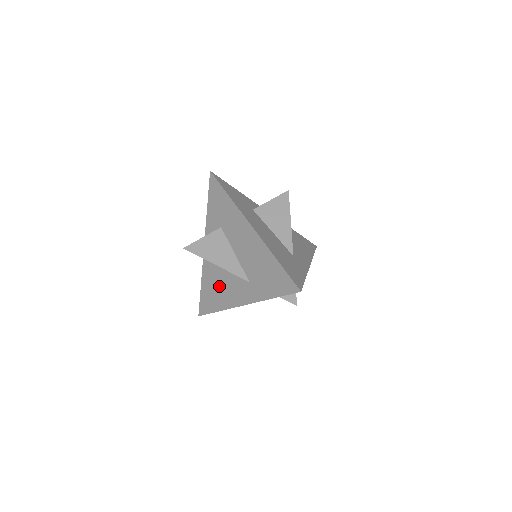
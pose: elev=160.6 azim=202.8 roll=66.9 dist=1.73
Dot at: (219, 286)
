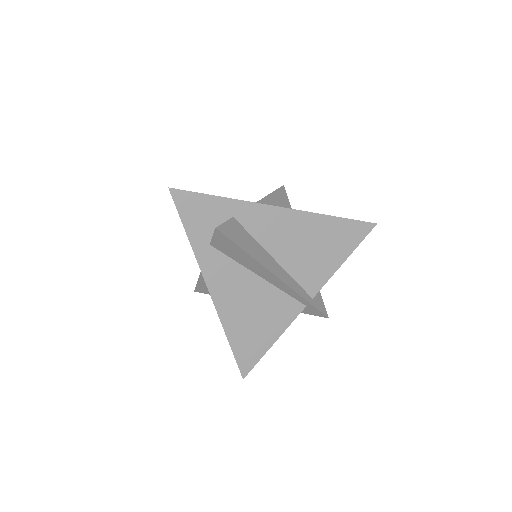
Dot at: occluded
